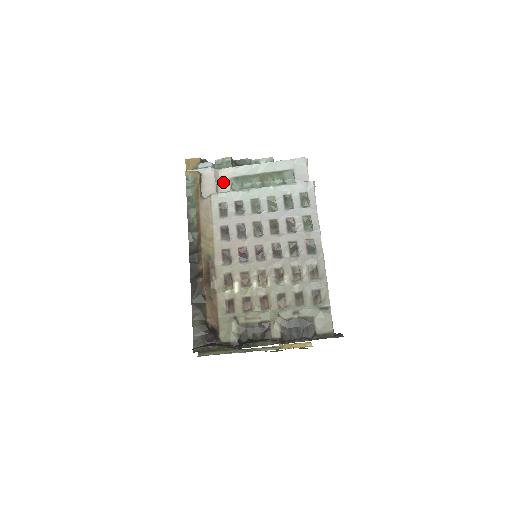
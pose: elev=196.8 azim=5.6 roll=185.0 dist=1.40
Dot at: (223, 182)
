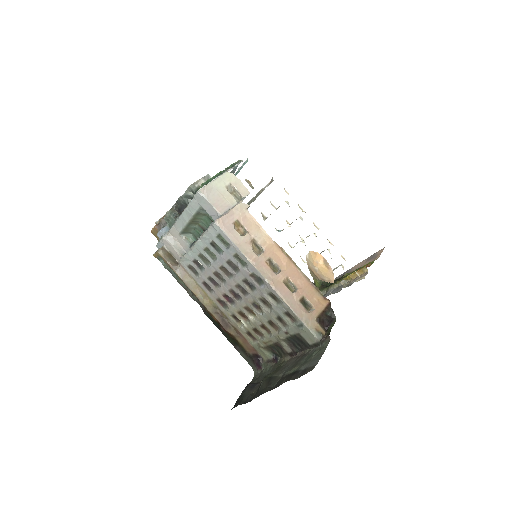
Dot at: (179, 240)
